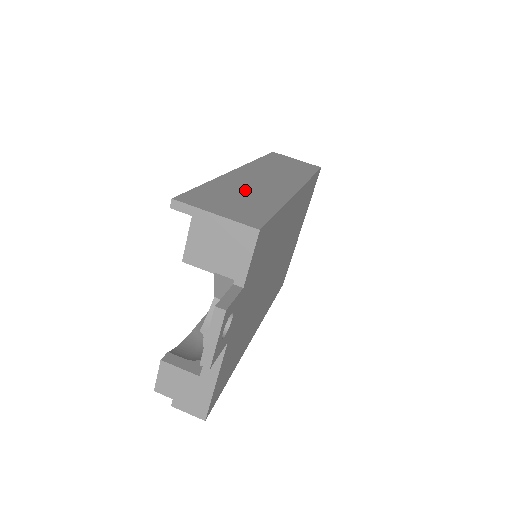
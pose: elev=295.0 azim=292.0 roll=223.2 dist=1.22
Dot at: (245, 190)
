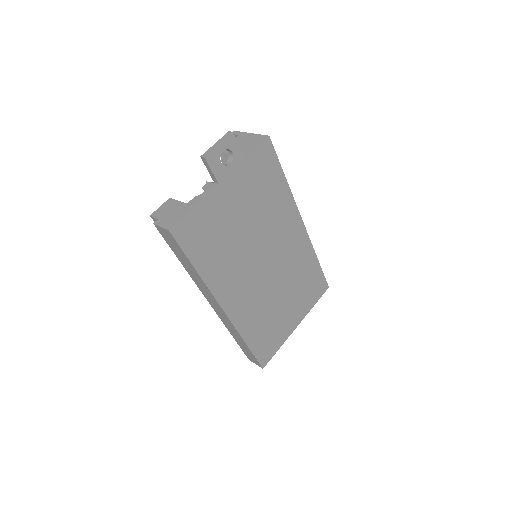
Dot at: occluded
